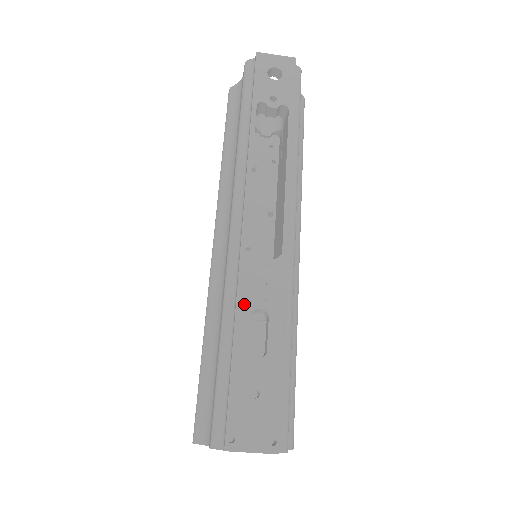
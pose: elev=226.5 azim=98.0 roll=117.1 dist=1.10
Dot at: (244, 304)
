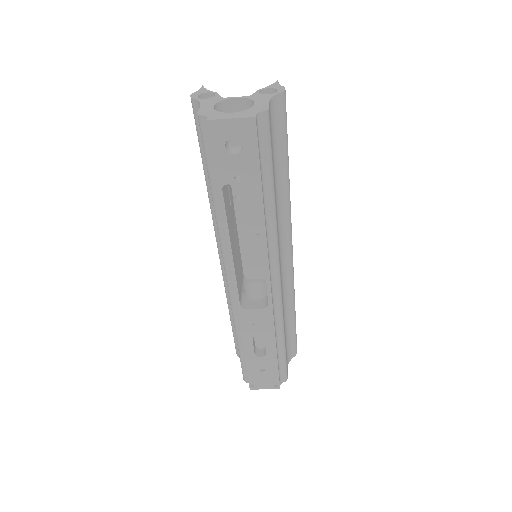
Dot at: (246, 334)
